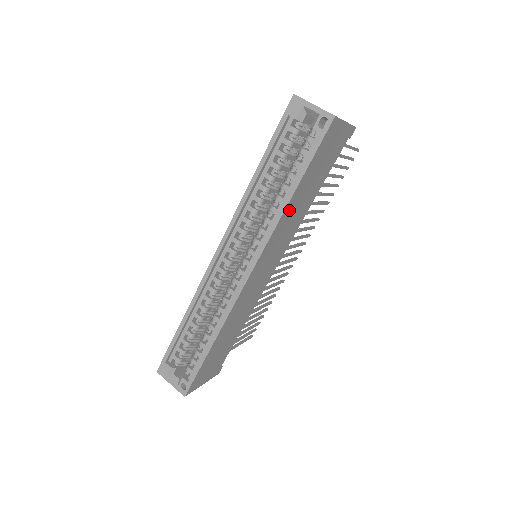
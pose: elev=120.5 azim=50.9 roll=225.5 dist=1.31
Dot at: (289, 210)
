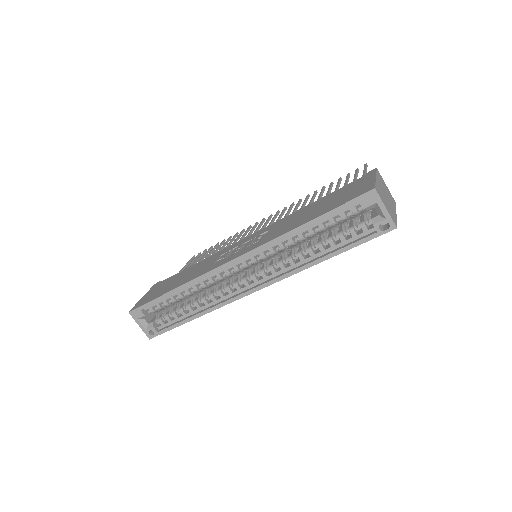
Dot at: occluded
